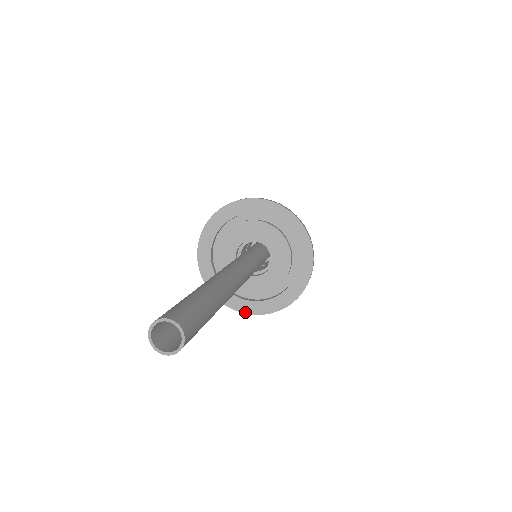
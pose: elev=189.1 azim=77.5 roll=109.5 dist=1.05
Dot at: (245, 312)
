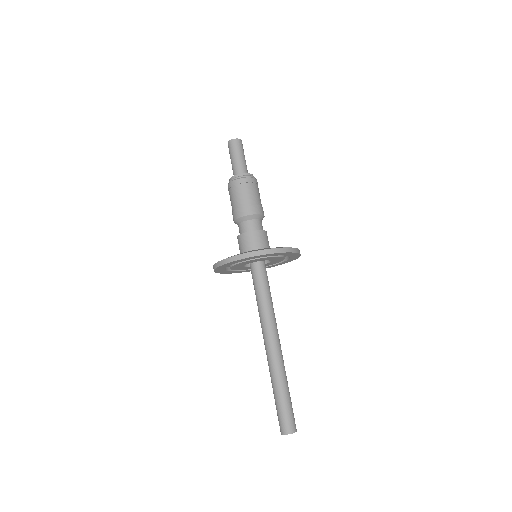
Dot at: occluded
